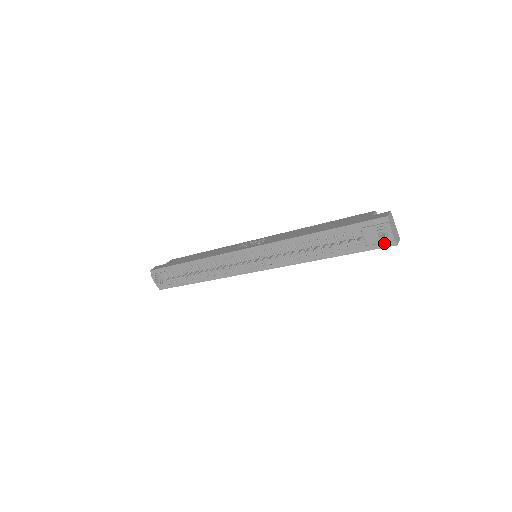
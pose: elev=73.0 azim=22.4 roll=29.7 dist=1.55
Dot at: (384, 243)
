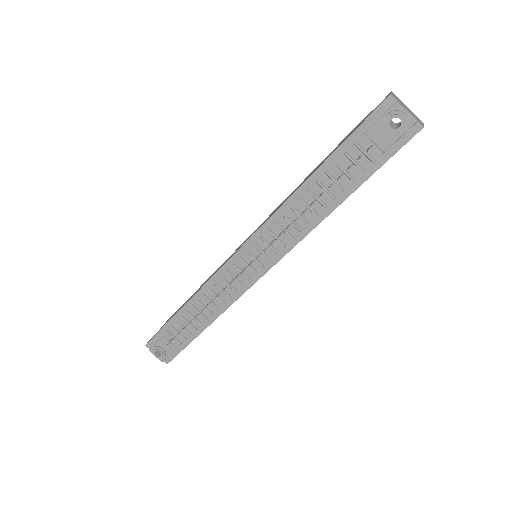
Dot at: (405, 135)
